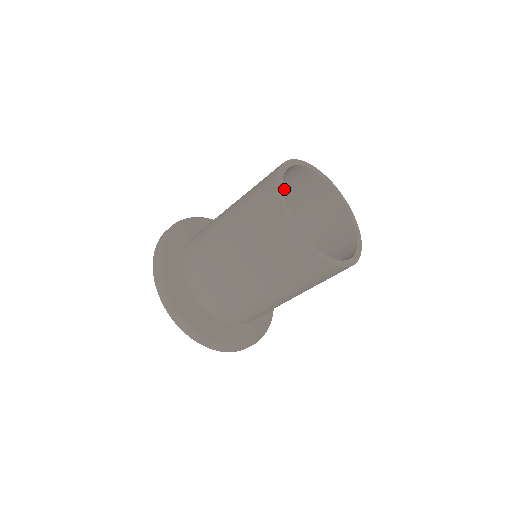
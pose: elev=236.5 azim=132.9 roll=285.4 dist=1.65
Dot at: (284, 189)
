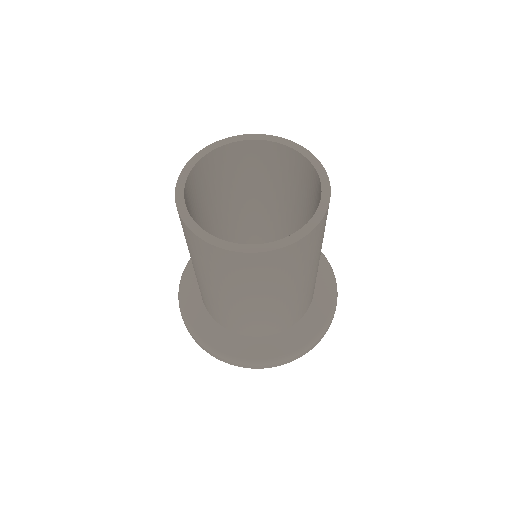
Dot at: (229, 177)
